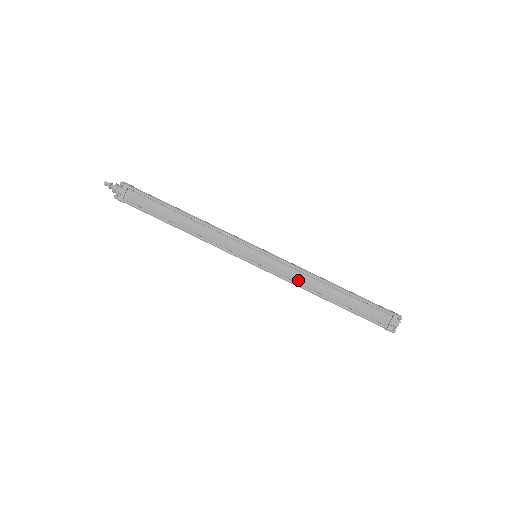
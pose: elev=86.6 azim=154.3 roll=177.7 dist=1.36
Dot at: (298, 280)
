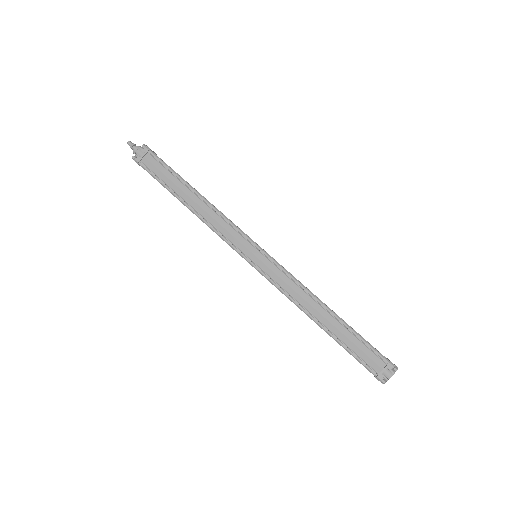
Dot at: (292, 293)
